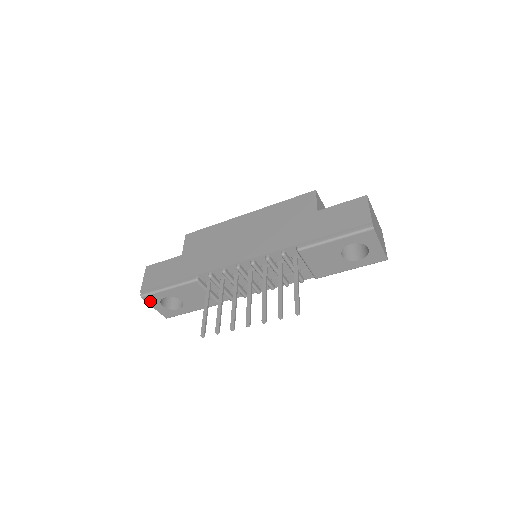
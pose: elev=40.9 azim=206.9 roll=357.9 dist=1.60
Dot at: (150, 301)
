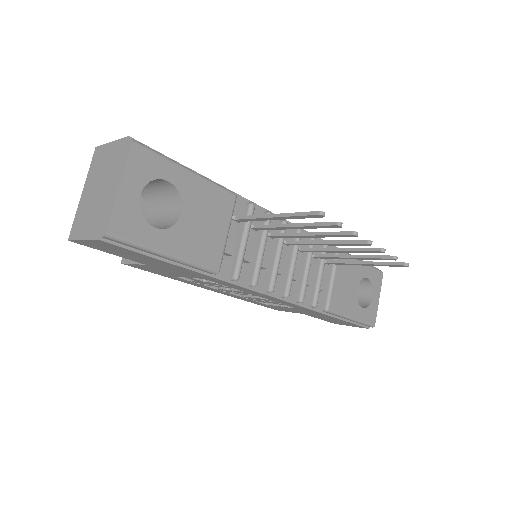
Dot at: (134, 164)
